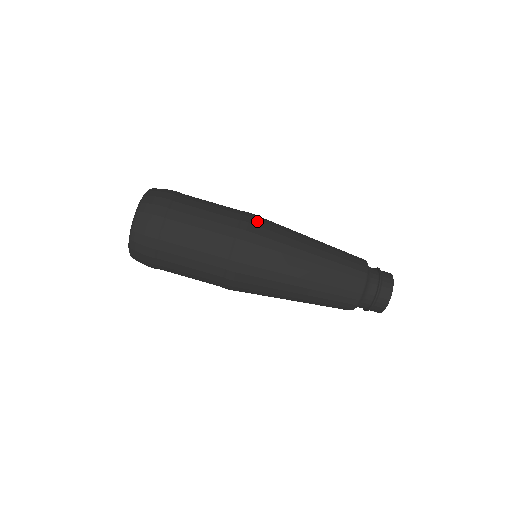
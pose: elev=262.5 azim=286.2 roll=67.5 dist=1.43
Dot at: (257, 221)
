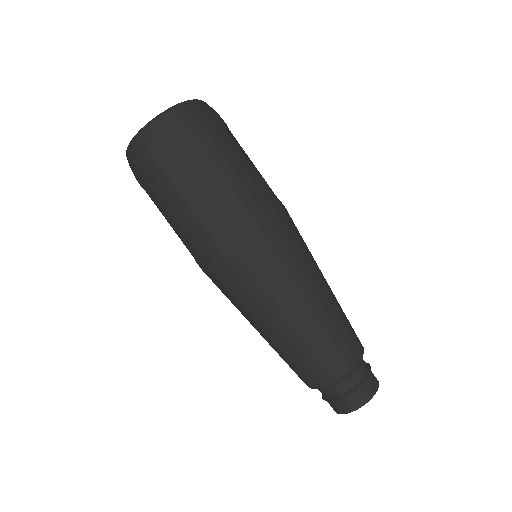
Dot at: occluded
